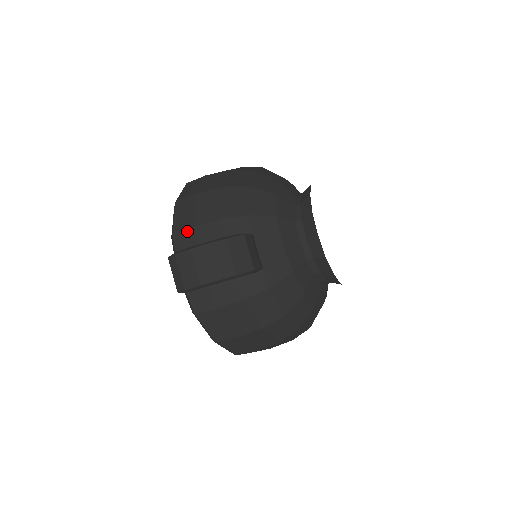
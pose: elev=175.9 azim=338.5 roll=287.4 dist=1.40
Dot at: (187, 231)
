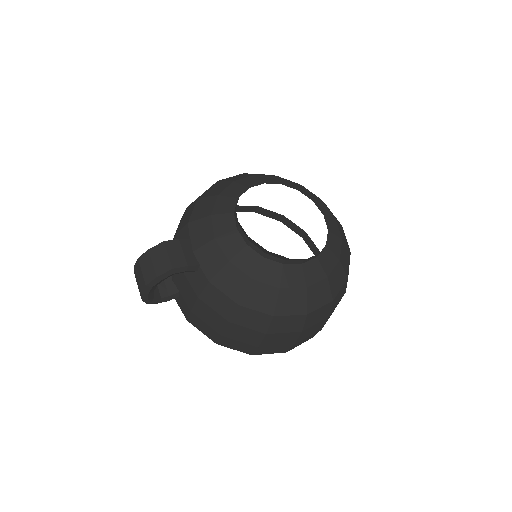
Dot at: occluded
